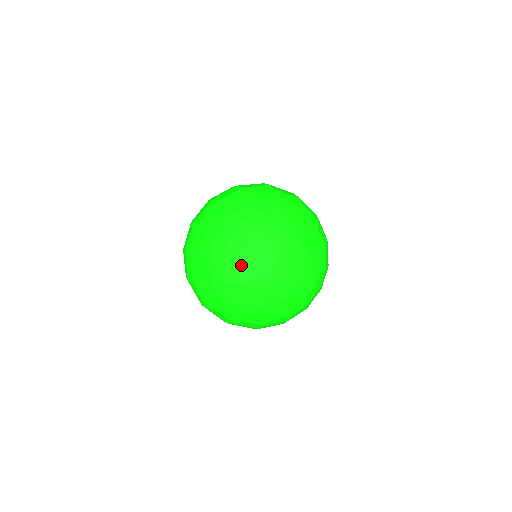
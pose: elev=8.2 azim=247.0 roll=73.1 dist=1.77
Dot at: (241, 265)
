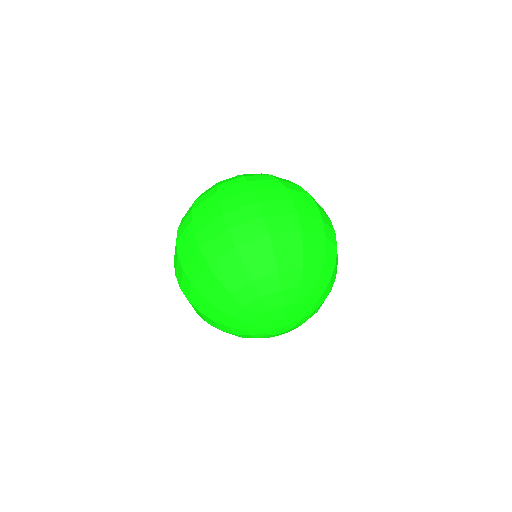
Dot at: (236, 318)
